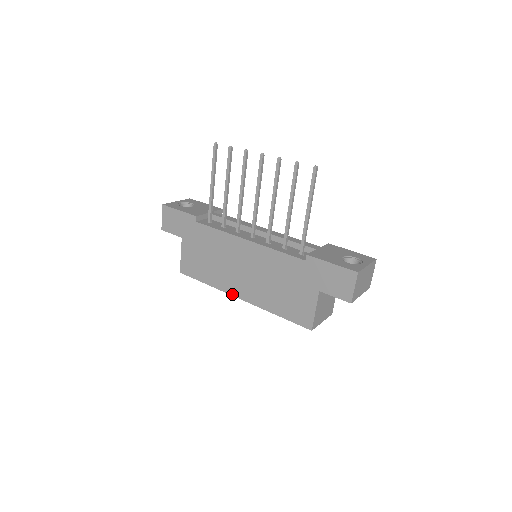
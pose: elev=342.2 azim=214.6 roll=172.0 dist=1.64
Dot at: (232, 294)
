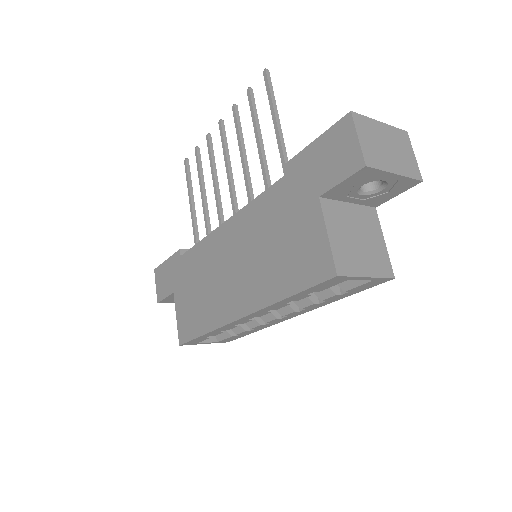
Dot at: (231, 320)
